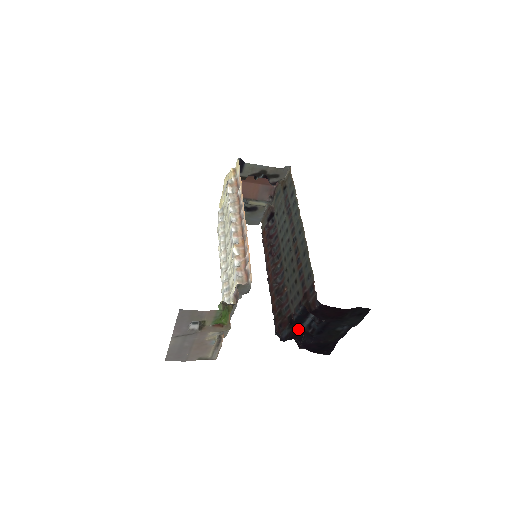
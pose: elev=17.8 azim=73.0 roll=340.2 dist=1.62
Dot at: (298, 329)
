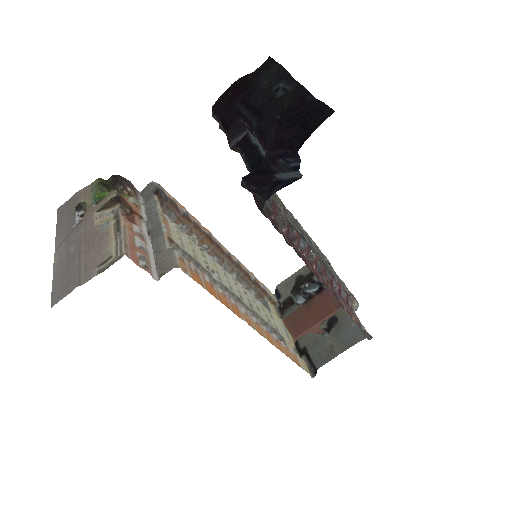
Dot at: occluded
